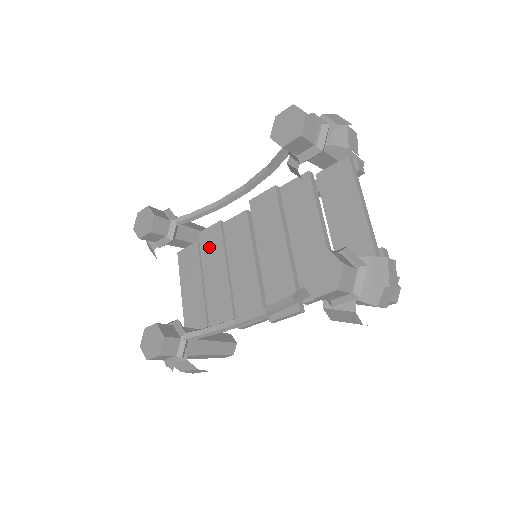
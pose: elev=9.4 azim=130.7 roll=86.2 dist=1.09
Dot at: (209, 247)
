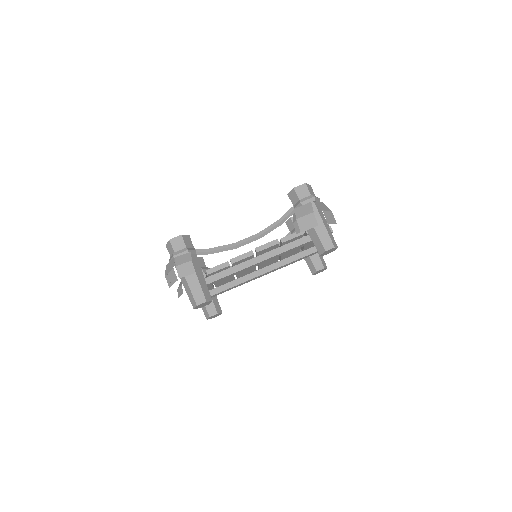
Dot at: occluded
